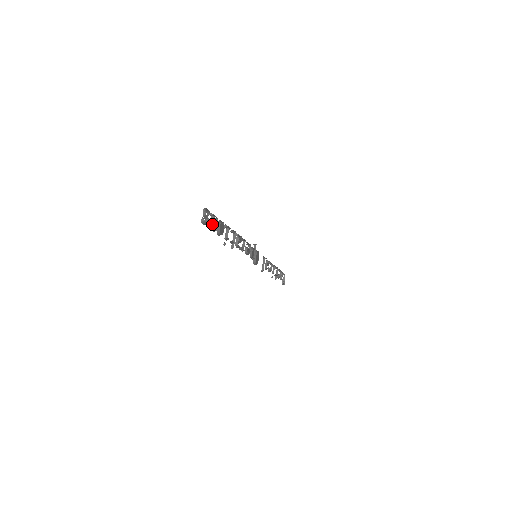
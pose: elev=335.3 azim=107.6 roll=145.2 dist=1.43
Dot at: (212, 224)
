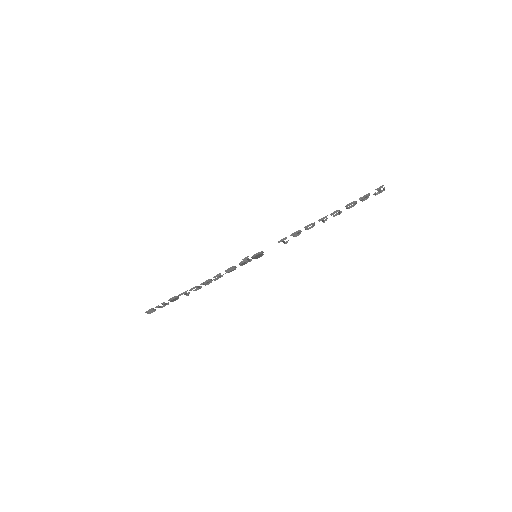
Dot at: occluded
